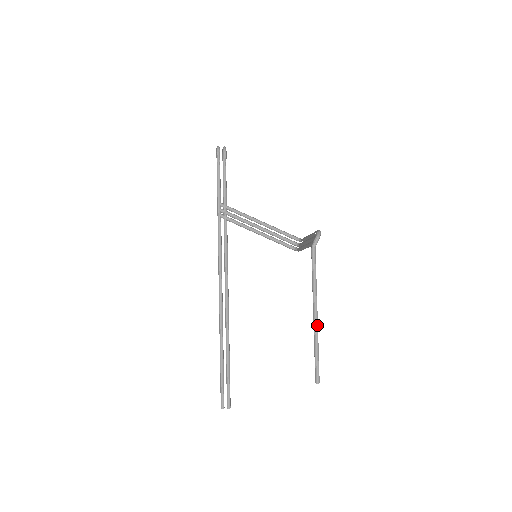
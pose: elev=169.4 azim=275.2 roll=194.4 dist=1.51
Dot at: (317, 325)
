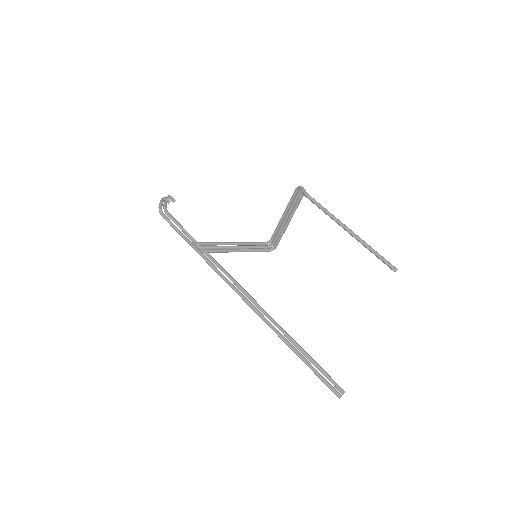
Dot at: (357, 235)
